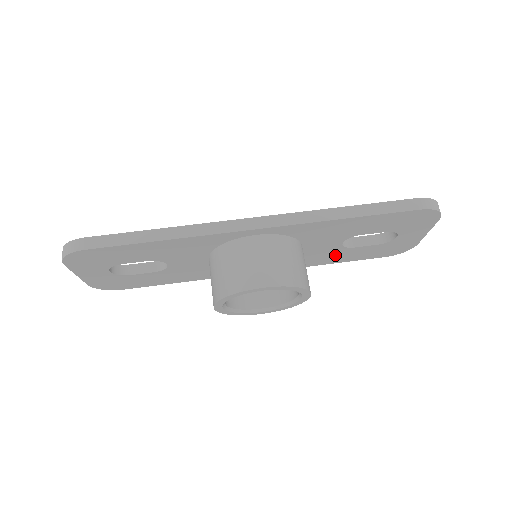
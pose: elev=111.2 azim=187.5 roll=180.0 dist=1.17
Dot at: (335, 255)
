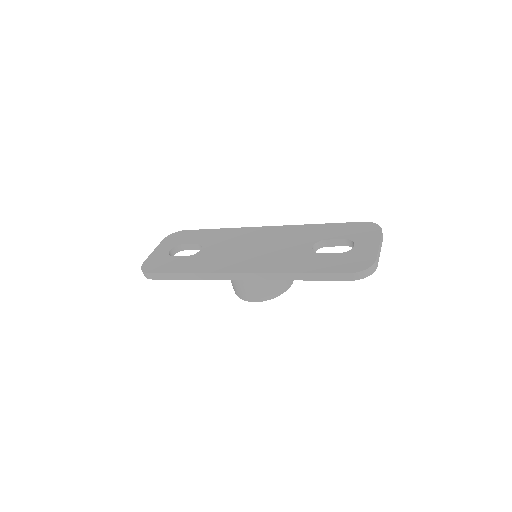
Dot at: occluded
